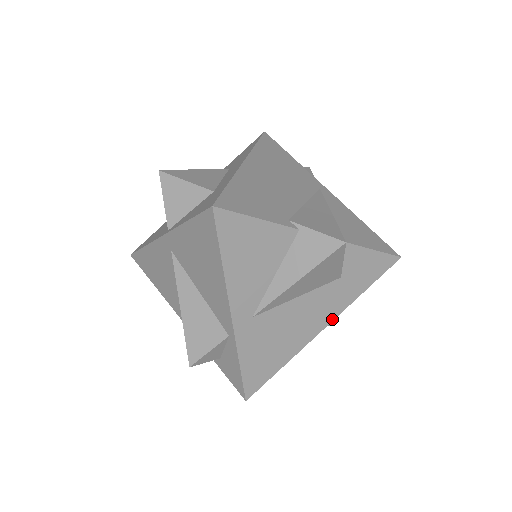
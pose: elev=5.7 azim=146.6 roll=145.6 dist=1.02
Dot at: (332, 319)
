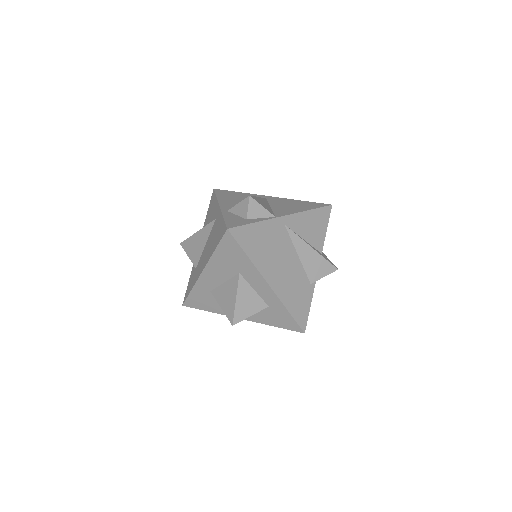
Dot at: occluded
